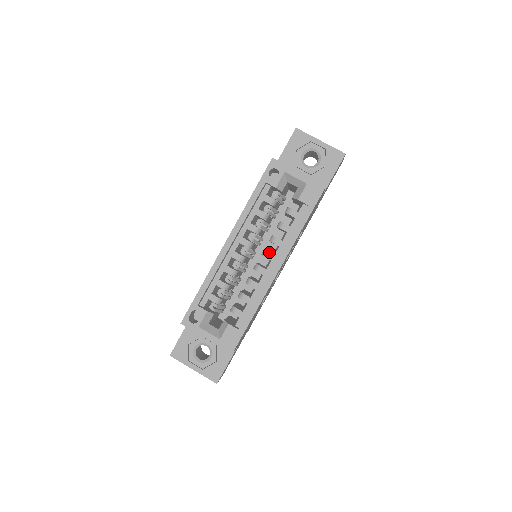
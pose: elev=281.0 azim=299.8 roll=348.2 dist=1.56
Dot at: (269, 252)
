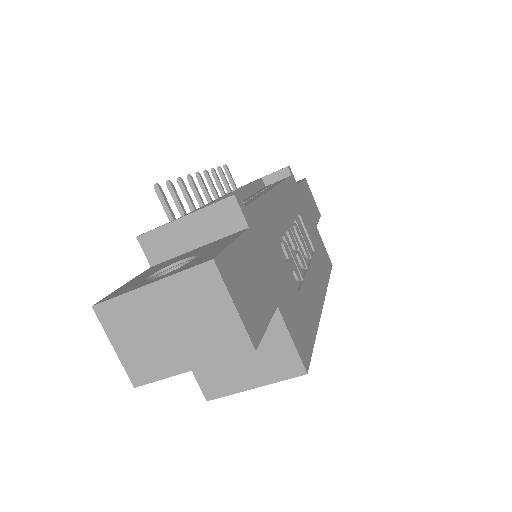
Dot at: occluded
